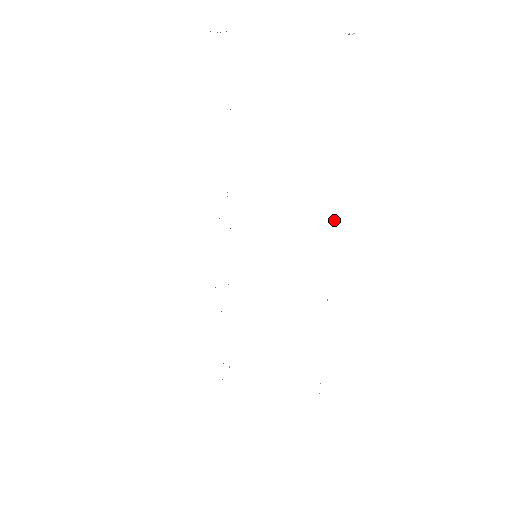
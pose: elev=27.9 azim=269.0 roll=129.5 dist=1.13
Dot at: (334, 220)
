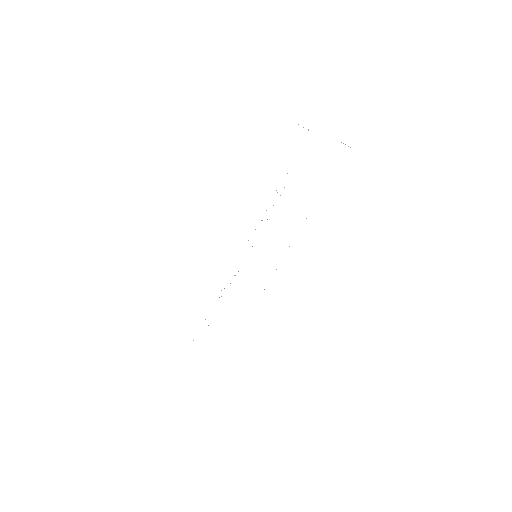
Dot at: occluded
